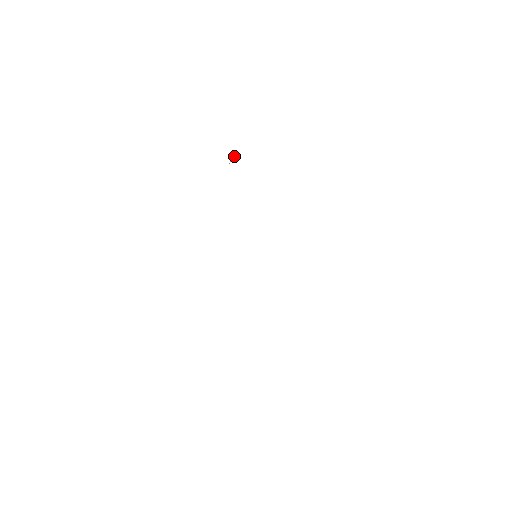
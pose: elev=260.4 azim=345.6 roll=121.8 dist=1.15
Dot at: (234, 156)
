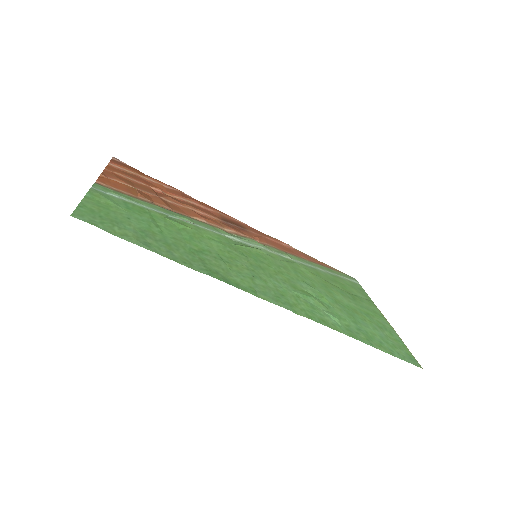
Dot at: (165, 216)
